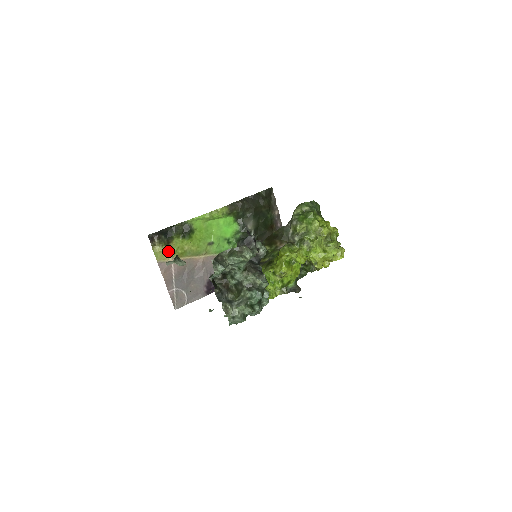
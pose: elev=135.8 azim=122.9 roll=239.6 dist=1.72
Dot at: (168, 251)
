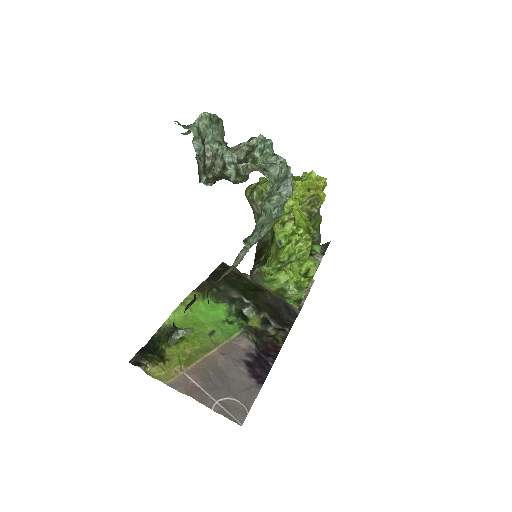
Dot at: (169, 367)
